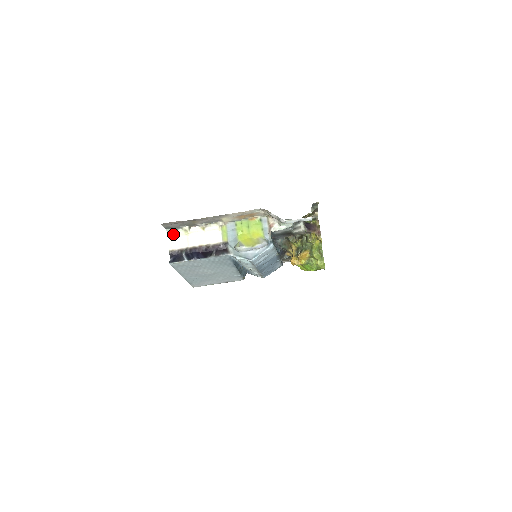
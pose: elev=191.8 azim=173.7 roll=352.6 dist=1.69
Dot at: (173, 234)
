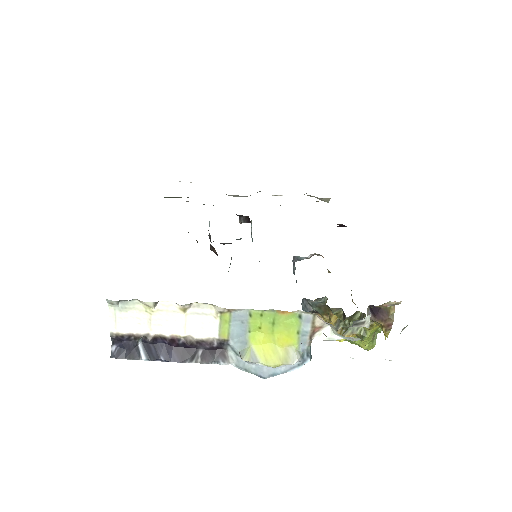
Dot at: (120, 306)
